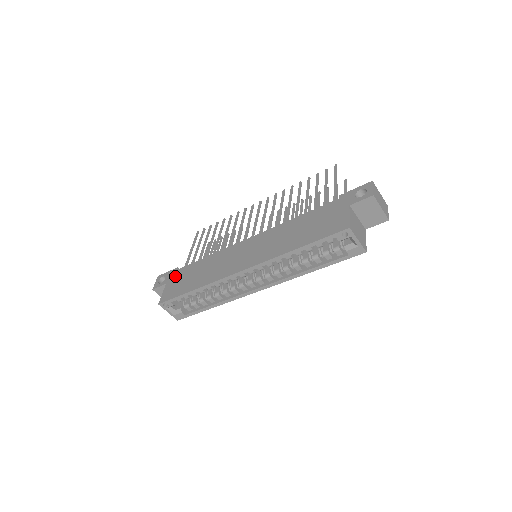
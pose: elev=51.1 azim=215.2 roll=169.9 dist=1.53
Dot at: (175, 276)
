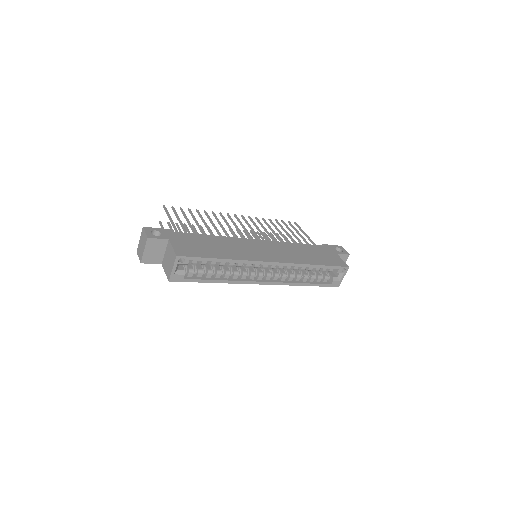
Dot at: (179, 237)
